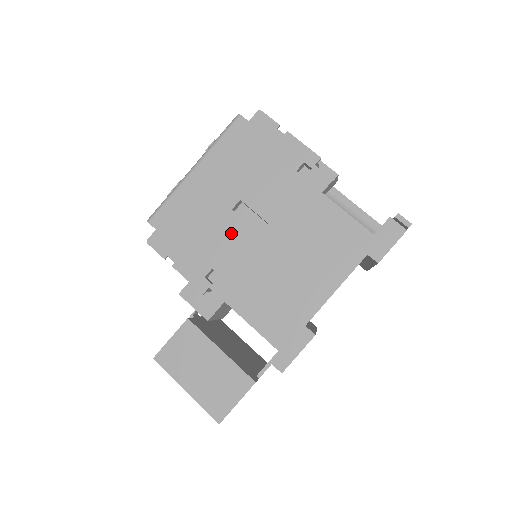
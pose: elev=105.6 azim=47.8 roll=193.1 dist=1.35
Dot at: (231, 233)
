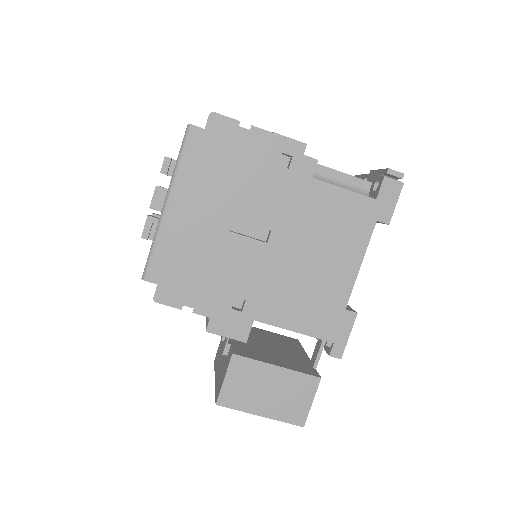
Dot at: (239, 255)
